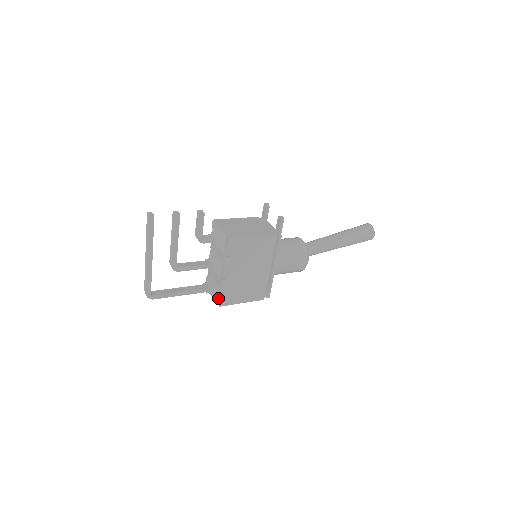
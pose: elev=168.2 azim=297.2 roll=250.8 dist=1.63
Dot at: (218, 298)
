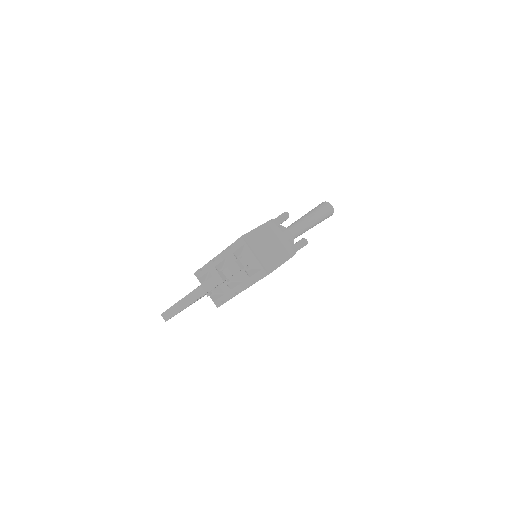
Dot at: (218, 301)
